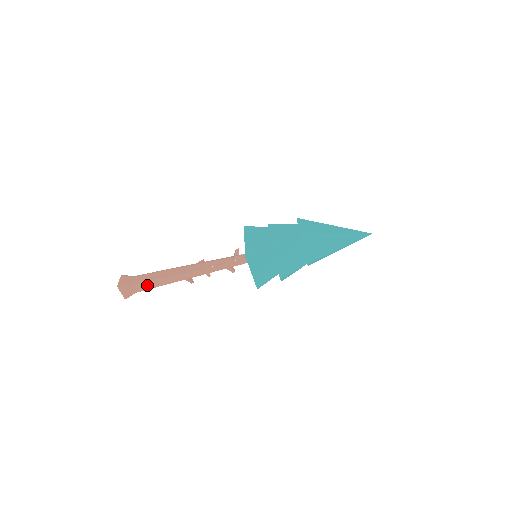
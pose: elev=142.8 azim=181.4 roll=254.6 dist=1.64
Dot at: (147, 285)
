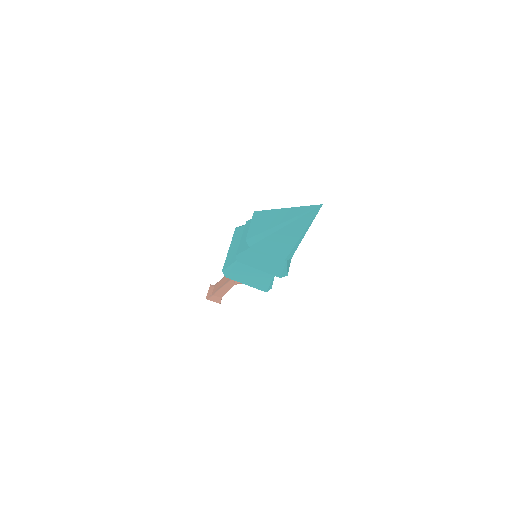
Dot at: (220, 293)
